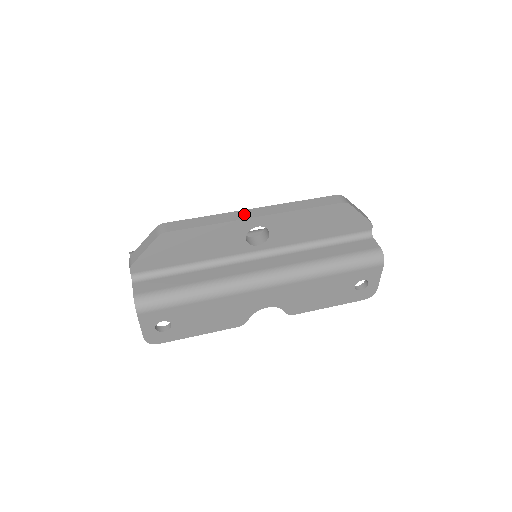
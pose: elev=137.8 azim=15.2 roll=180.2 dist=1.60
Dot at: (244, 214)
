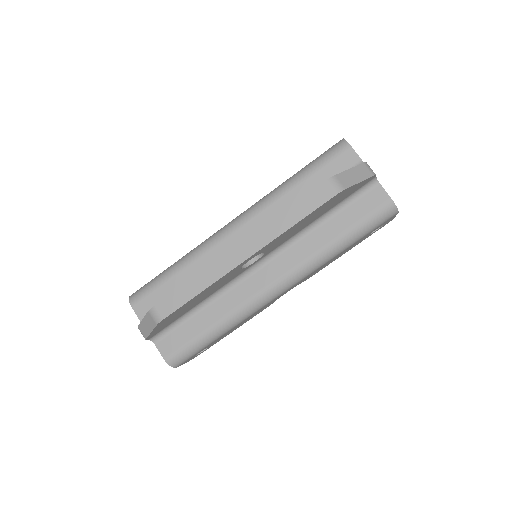
Dot at: (230, 260)
